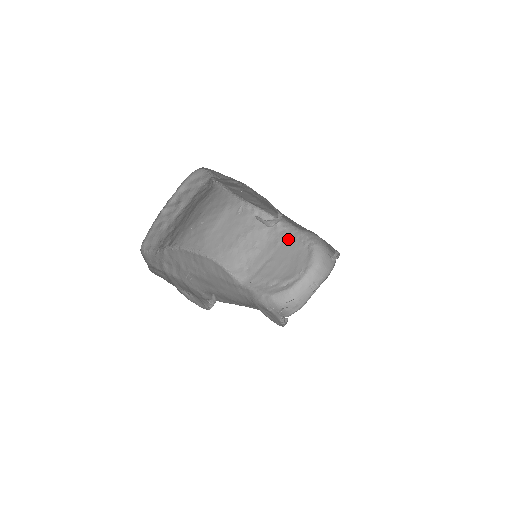
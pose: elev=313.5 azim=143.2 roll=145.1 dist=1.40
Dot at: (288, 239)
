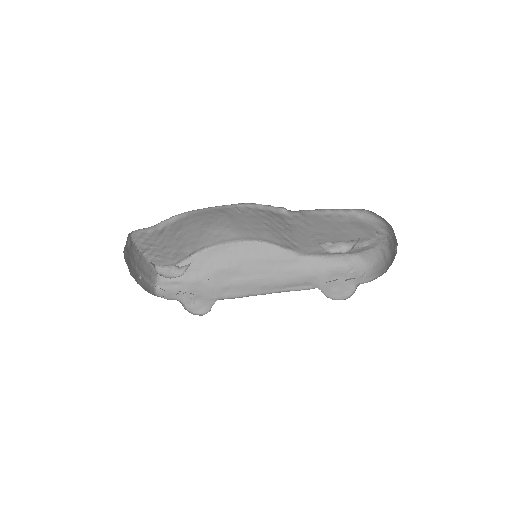
Dot at: (314, 218)
